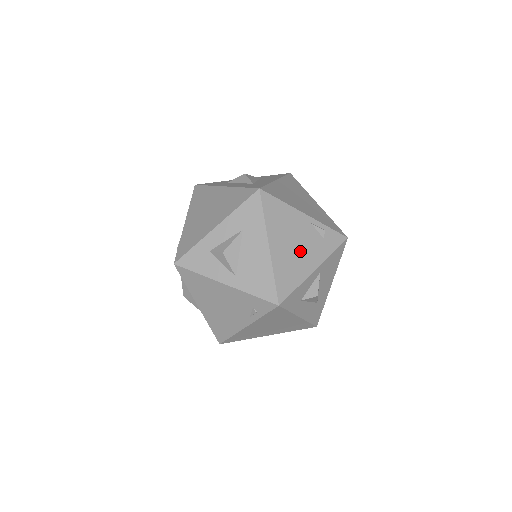
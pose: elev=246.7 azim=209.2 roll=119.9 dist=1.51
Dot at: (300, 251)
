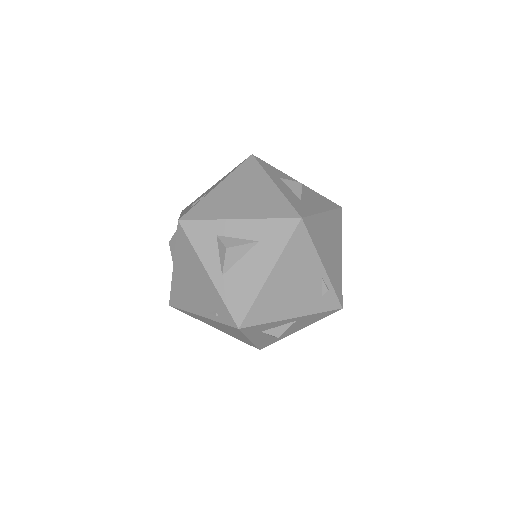
Dot at: (293, 294)
